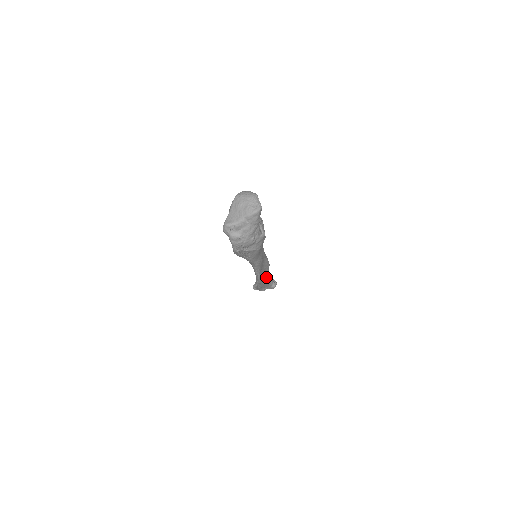
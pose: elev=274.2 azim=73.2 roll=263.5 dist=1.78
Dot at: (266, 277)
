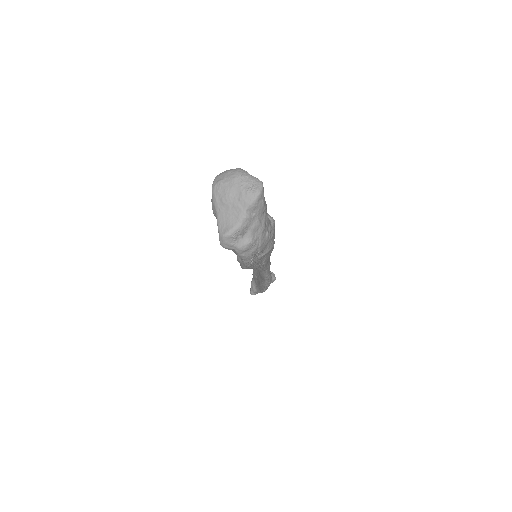
Dot at: occluded
